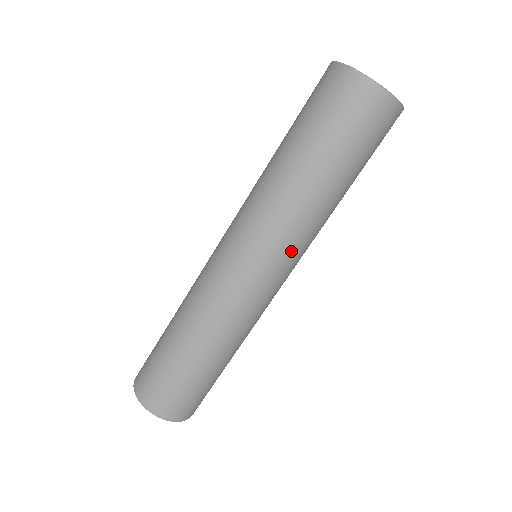
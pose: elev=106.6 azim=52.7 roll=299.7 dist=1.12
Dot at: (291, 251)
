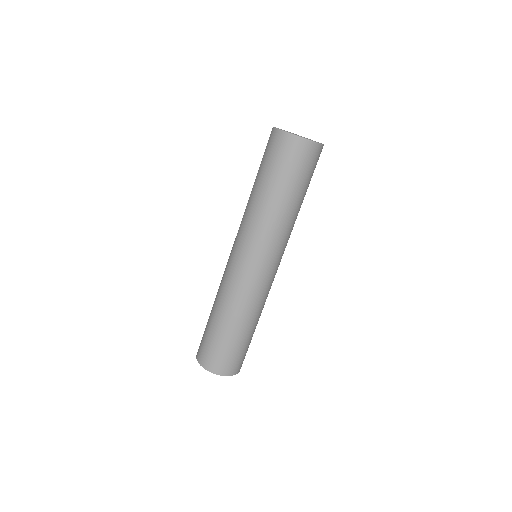
Dot at: (265, 245)
